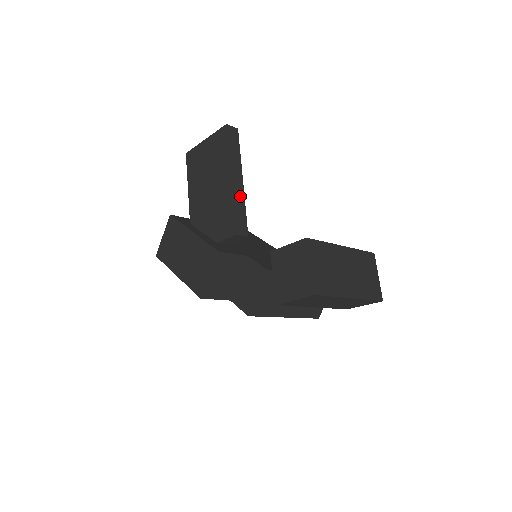
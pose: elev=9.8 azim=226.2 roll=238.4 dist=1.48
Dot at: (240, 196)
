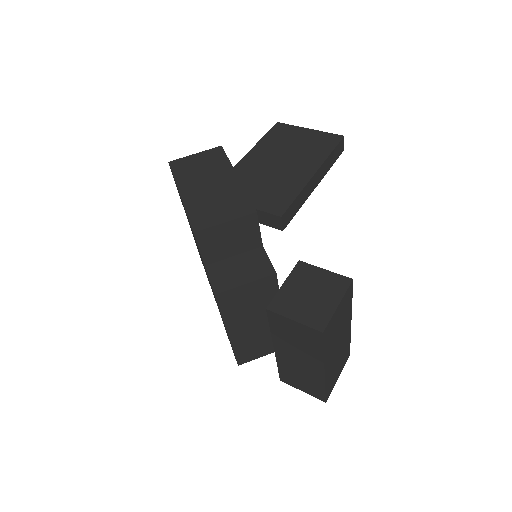
Dot at: (306, 194)
